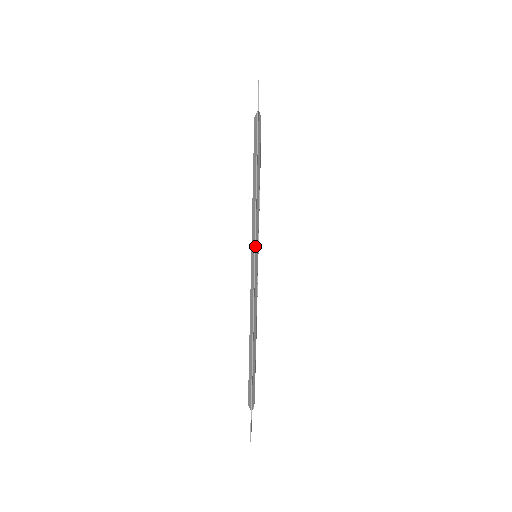
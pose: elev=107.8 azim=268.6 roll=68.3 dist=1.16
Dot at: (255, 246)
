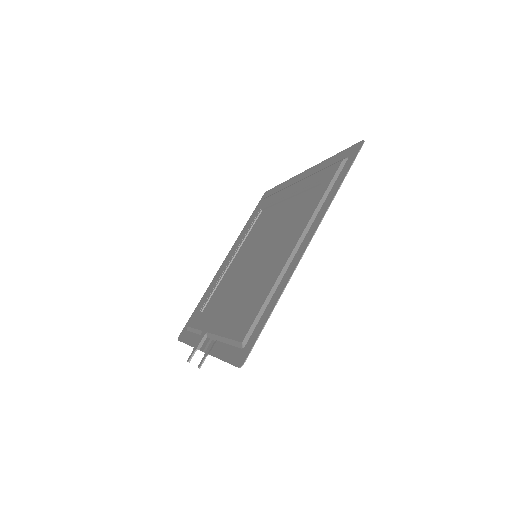
Dot at: (313, 232)
